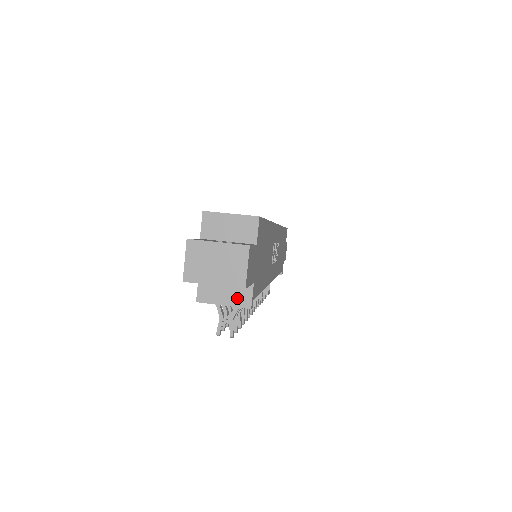
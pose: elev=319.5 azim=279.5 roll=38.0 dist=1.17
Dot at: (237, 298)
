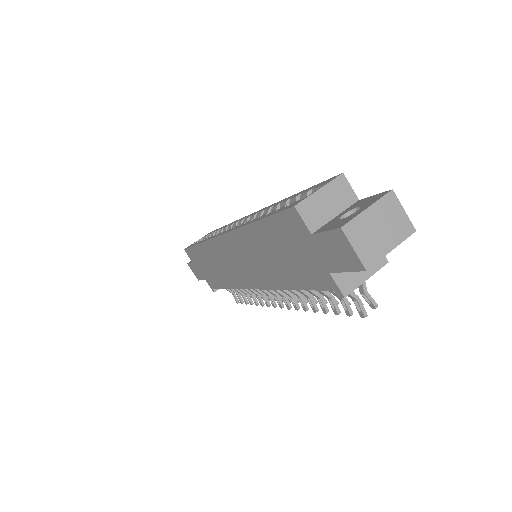
Dot at: occluded
